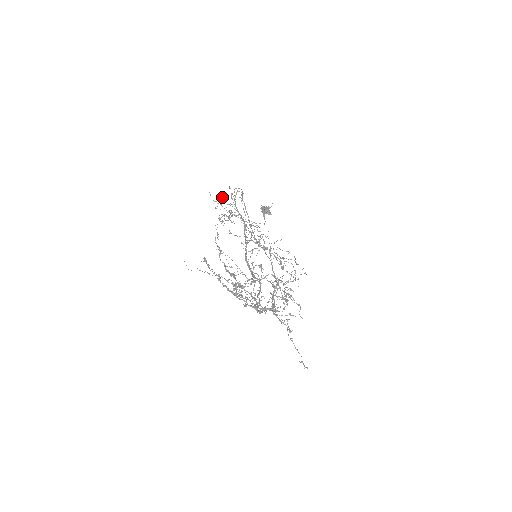
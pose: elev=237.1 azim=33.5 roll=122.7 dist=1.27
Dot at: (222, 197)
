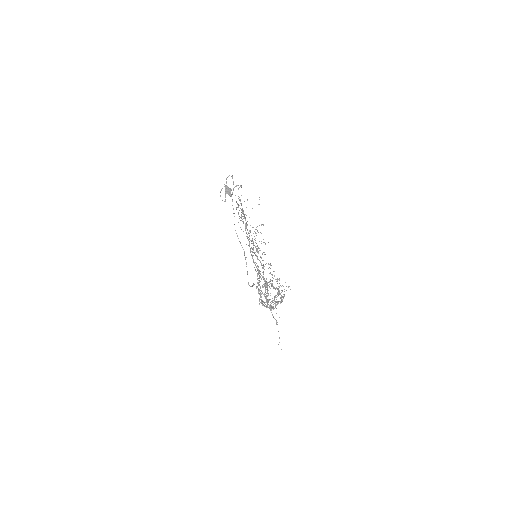
Dot at: occluded
